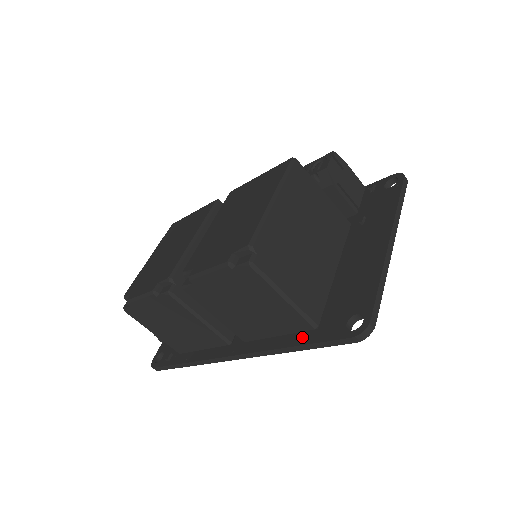
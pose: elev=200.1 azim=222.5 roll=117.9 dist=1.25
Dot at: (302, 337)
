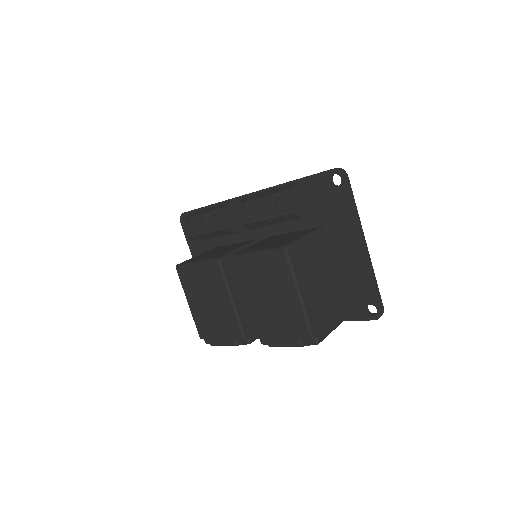
Dot at: occluded
